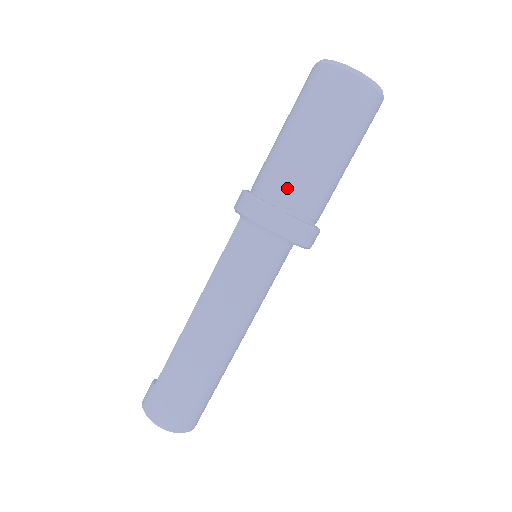
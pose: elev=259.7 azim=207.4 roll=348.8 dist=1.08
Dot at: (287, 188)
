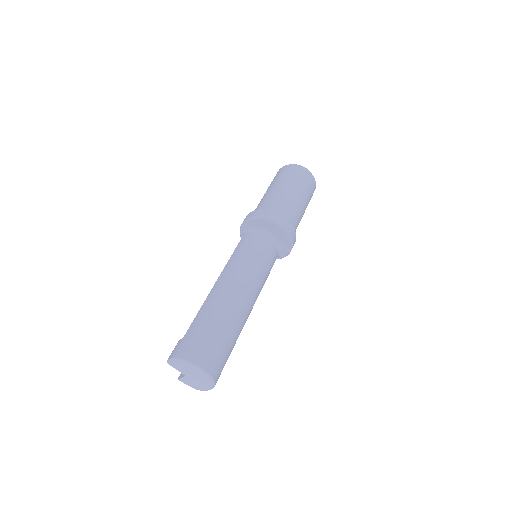
Dot at: (277, 205)
